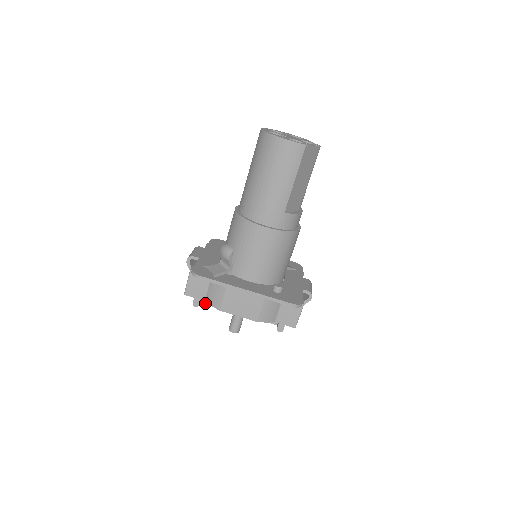
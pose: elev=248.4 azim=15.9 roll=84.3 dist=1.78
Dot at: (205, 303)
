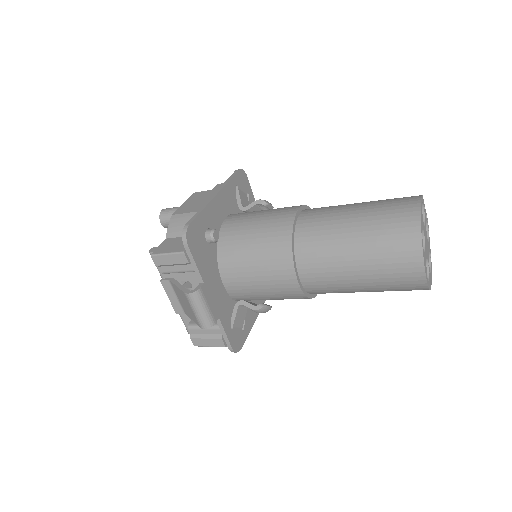
Dot at: occluded
